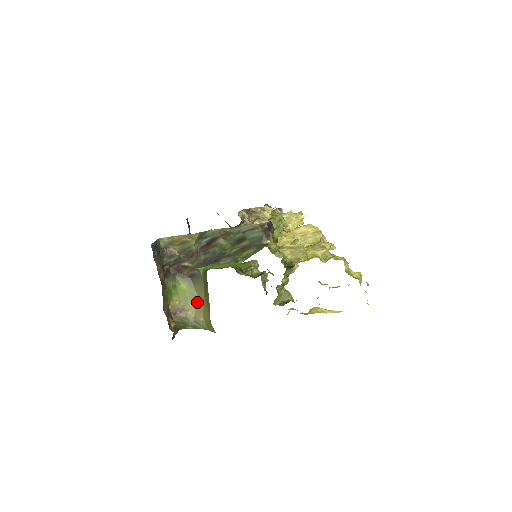
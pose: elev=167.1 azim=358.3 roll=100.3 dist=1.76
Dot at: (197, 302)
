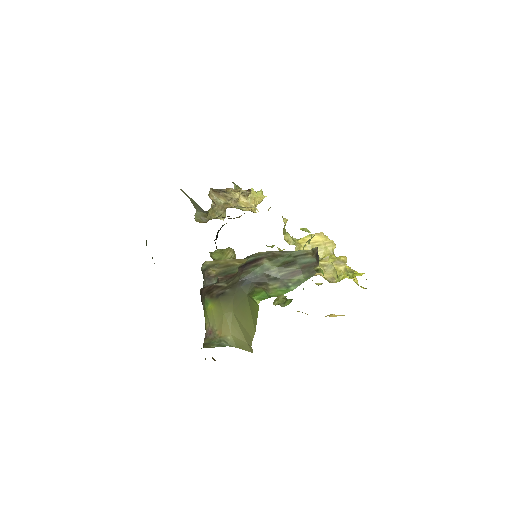
Dot at: (223, 320)
